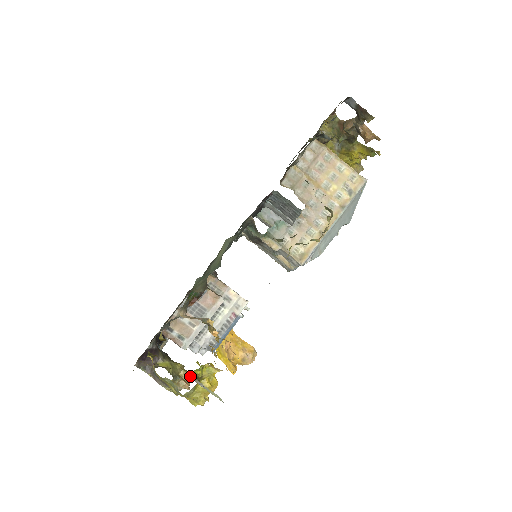
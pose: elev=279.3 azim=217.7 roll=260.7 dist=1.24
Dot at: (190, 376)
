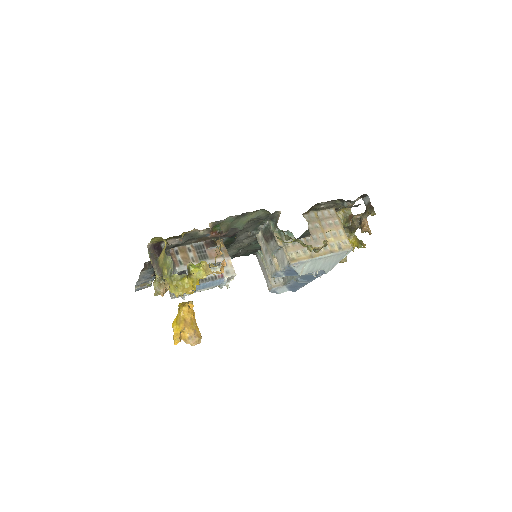
Dot at: (189, 263)
